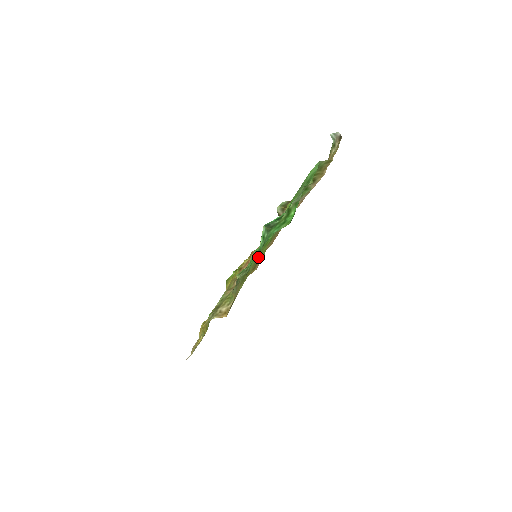
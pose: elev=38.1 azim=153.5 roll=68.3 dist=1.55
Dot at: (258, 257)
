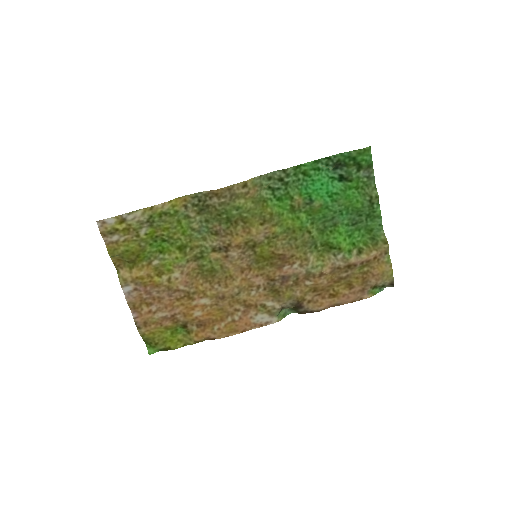
Dot at: (280, 216)
